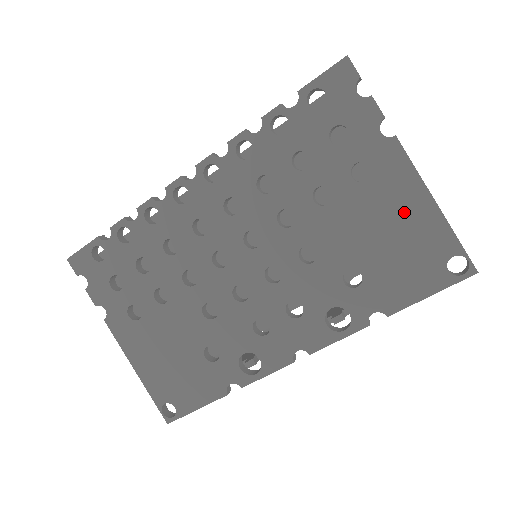
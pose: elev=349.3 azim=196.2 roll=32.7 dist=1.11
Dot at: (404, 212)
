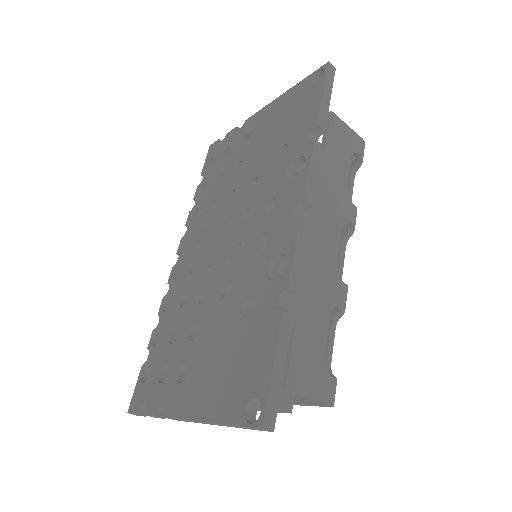
Dot at: (274, 114)
